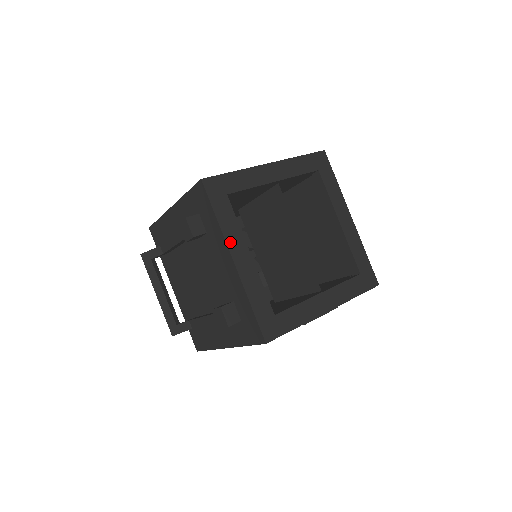
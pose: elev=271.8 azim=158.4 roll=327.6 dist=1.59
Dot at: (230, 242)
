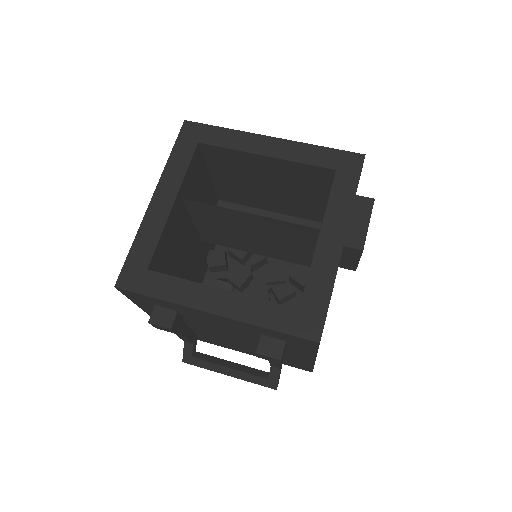
Dot at: (192, 303)
